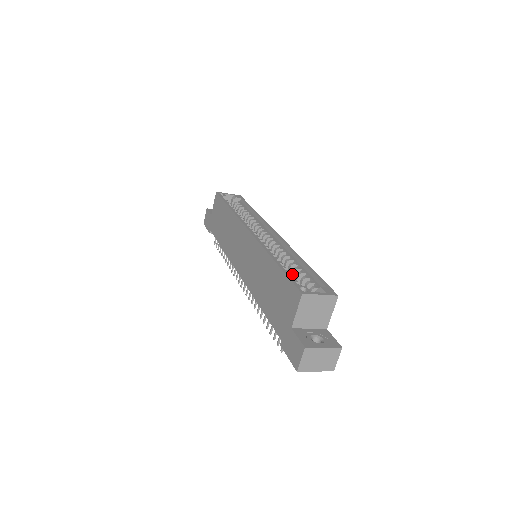
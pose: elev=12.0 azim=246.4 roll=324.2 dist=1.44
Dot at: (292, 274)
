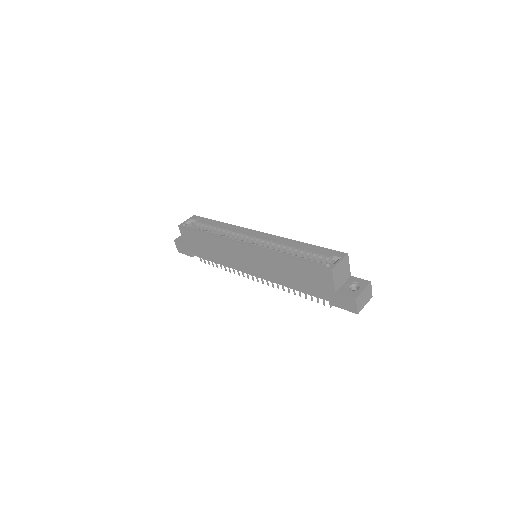
Dot at: (302, 256)
